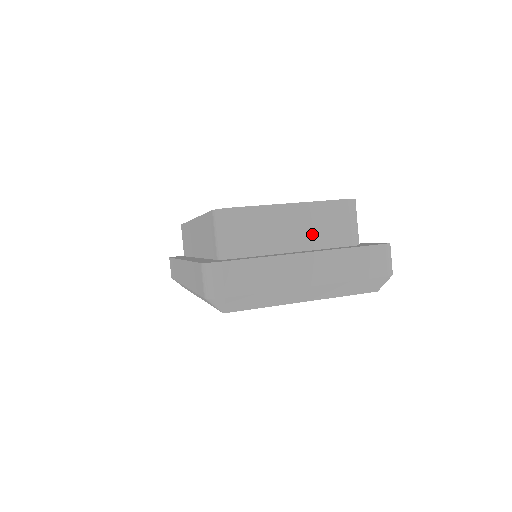
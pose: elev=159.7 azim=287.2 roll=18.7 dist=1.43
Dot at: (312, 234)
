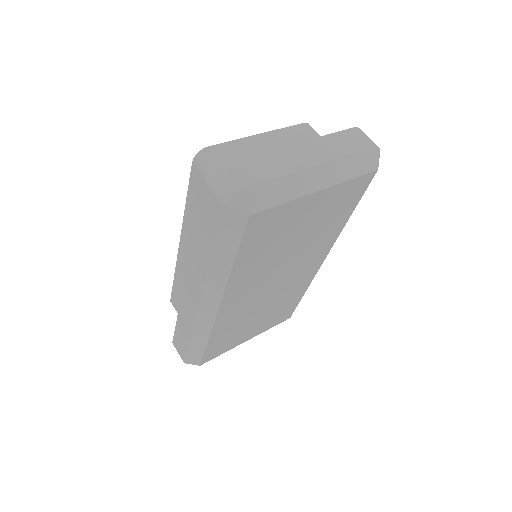
Dot at: occluded
